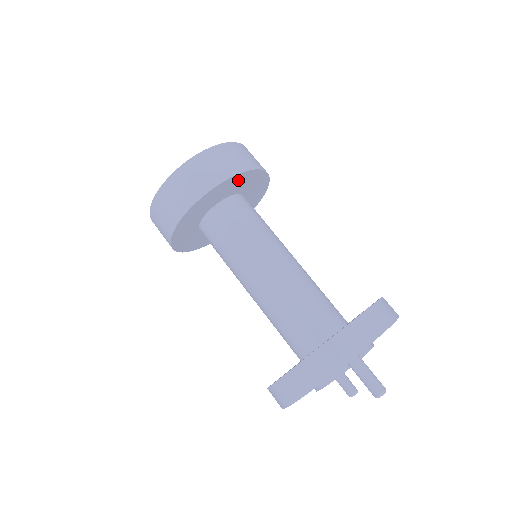
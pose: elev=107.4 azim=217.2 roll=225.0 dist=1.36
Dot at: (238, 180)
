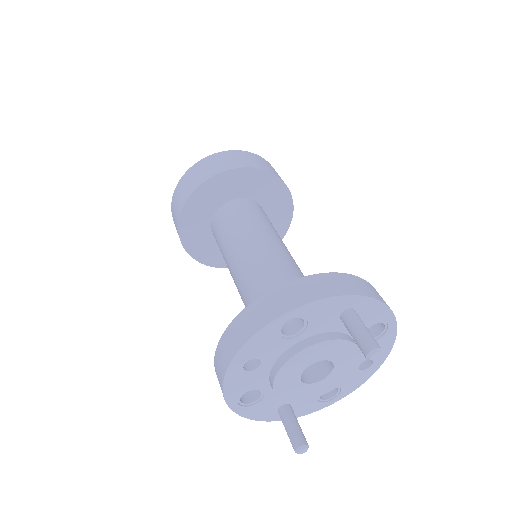
Dot at: (274, 188)
